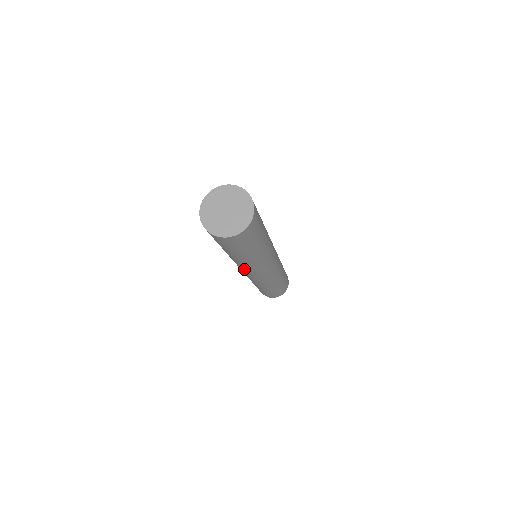
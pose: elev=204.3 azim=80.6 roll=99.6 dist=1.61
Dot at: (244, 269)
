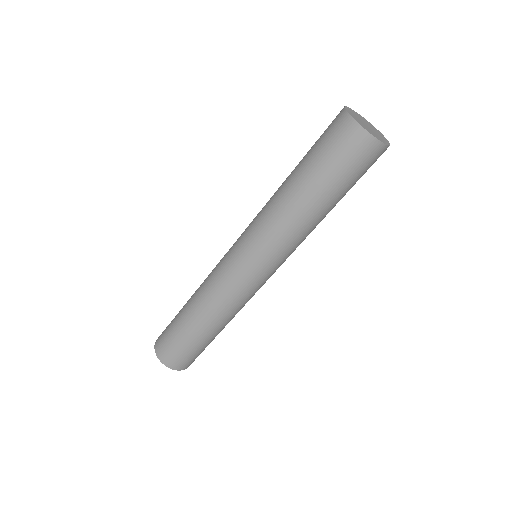
Dot at: (277, 252)
